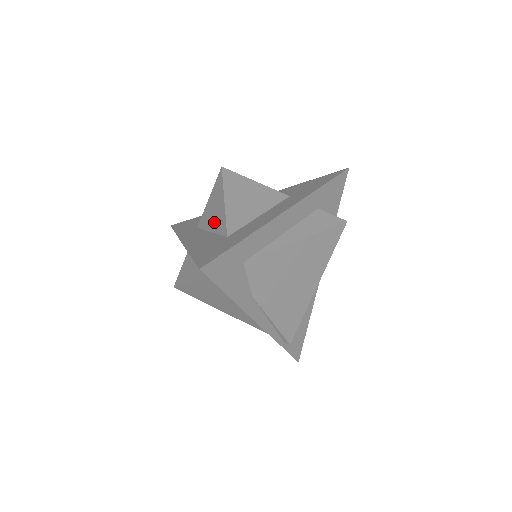
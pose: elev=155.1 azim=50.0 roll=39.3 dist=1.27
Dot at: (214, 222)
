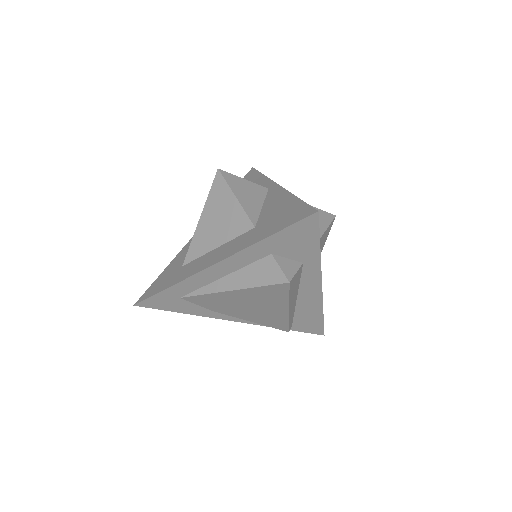
Dot at: occluded
